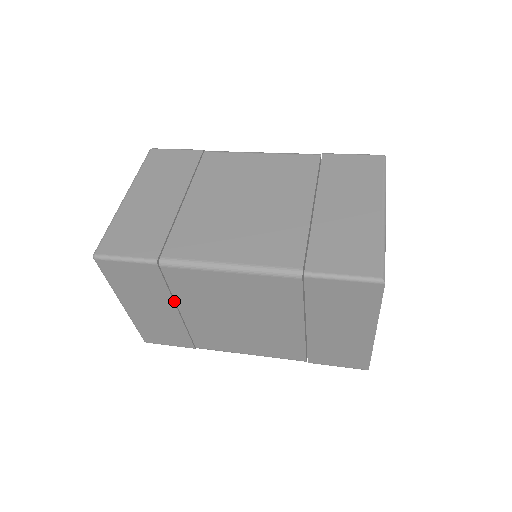
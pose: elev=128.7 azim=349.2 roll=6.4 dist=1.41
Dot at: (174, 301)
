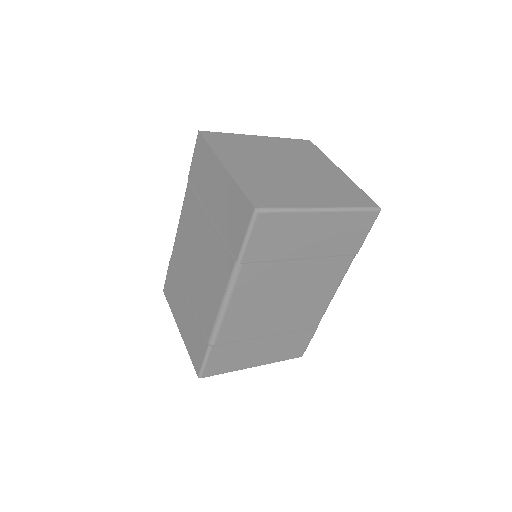
Dot at: (184, 288)
